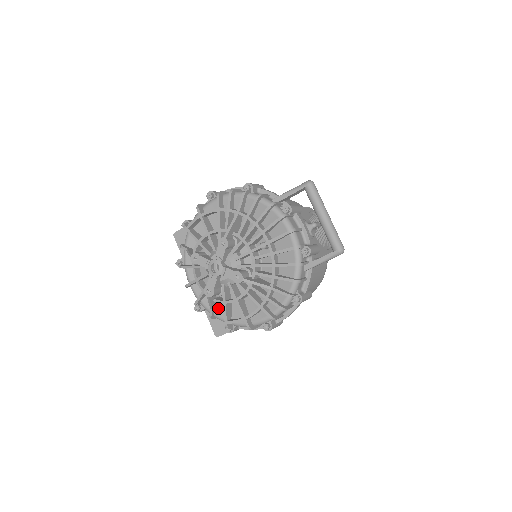
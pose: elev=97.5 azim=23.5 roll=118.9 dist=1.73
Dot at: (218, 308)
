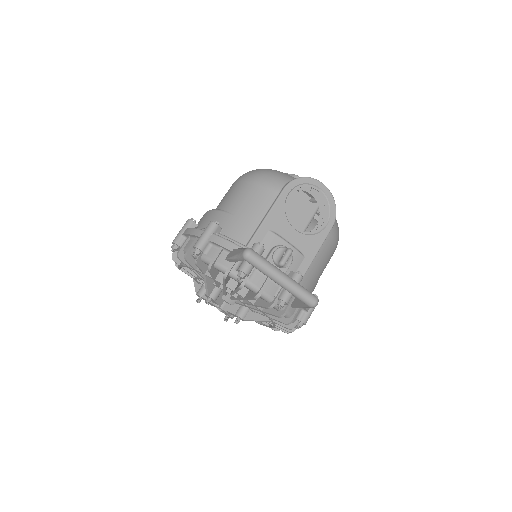
Dot at: occluded
